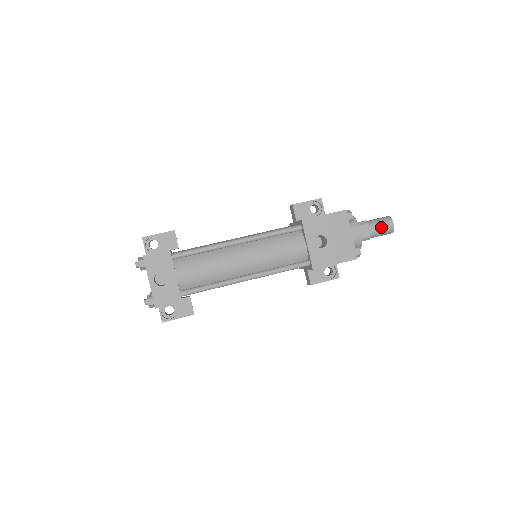
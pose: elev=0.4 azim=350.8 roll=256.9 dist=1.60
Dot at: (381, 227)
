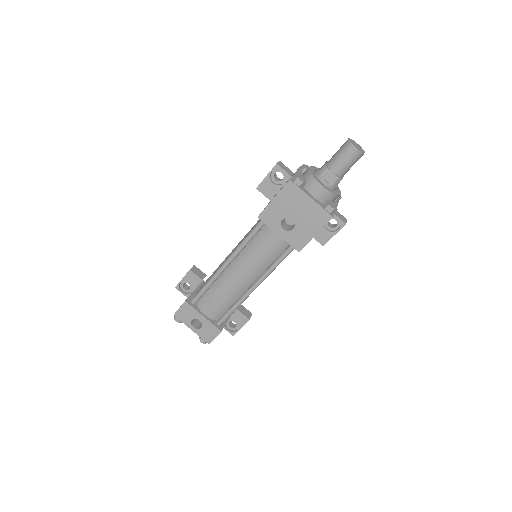
Dot at: (344, 161)
